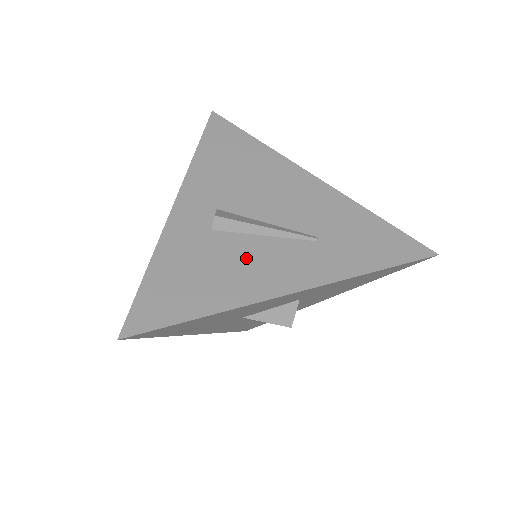
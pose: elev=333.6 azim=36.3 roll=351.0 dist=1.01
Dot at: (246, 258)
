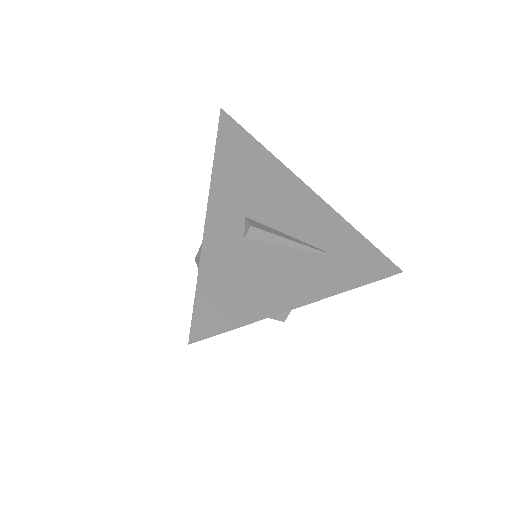
Dot at: (276, 267)
